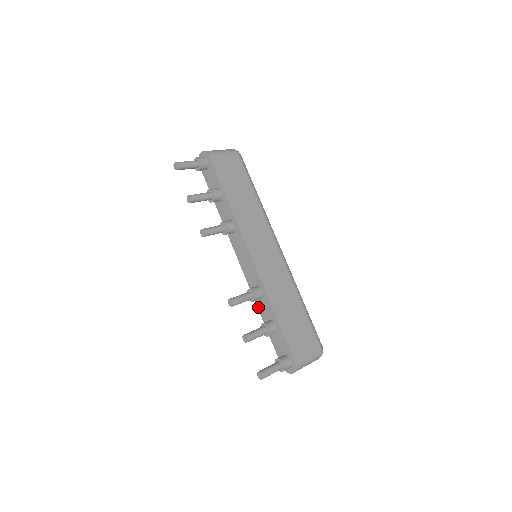
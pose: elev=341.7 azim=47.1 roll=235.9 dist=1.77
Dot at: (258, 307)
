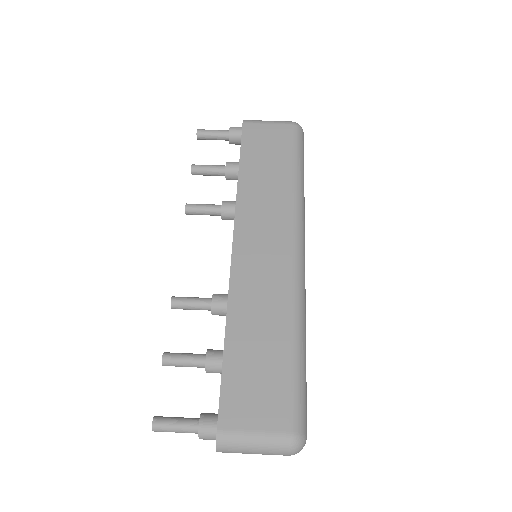
Dot at: occluded
